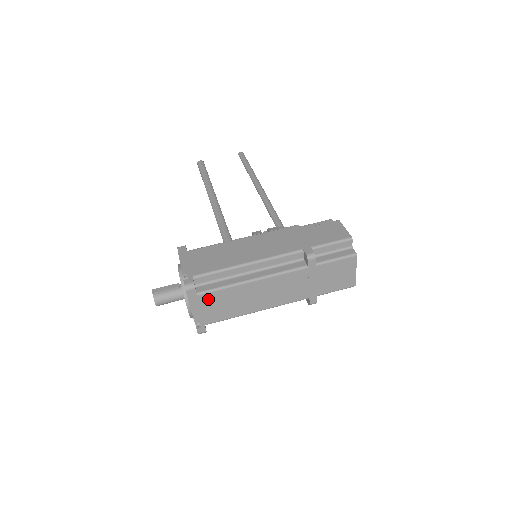
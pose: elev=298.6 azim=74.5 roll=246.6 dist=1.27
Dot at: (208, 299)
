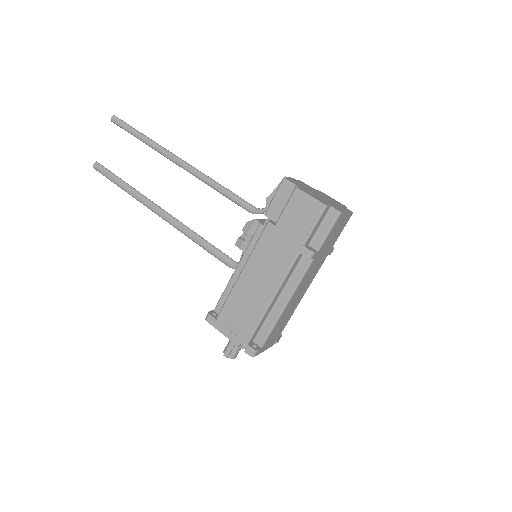
Dot at: (269, 339)
